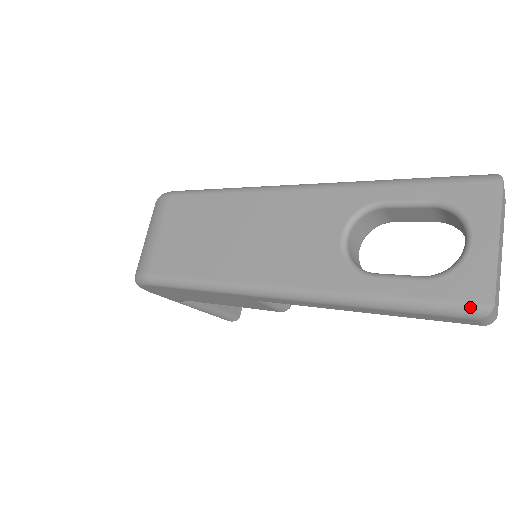
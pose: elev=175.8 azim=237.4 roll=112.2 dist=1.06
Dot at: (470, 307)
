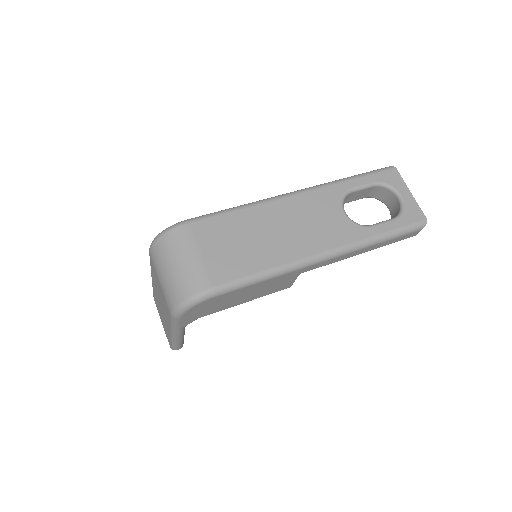
Dot at: (420, 224)
